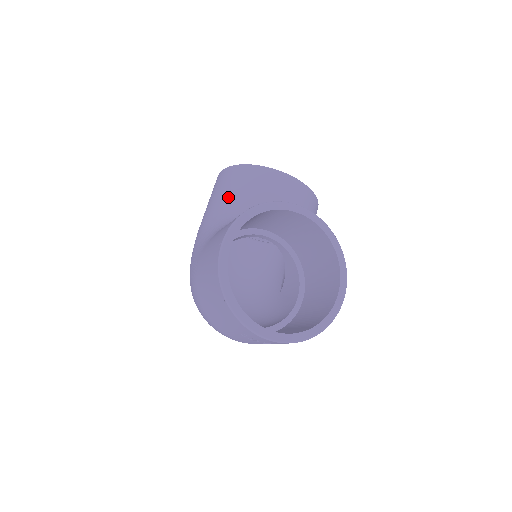
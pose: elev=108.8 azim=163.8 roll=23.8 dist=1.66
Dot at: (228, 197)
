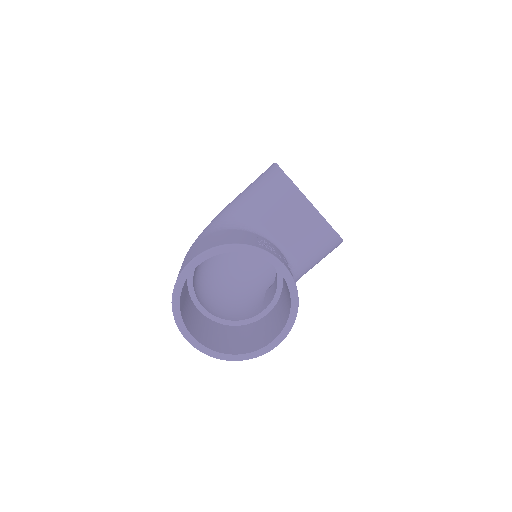
Dot at: (256, 198)
